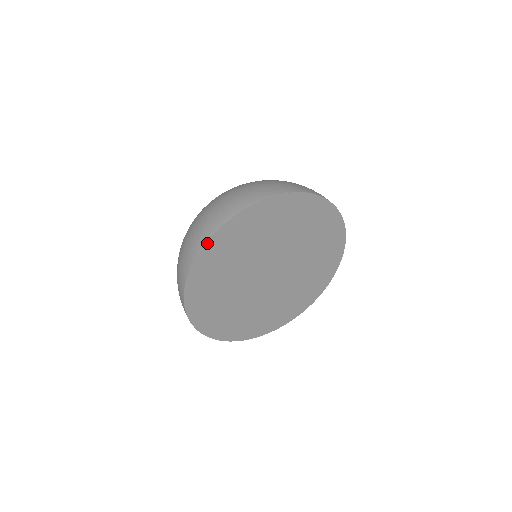
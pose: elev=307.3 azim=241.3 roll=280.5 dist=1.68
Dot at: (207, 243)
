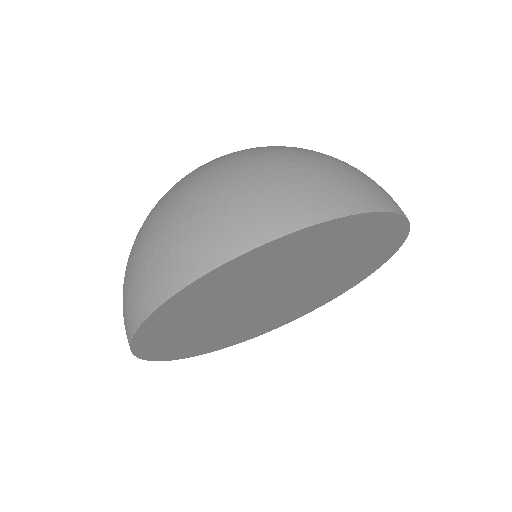
Dot at: (195, 282)
